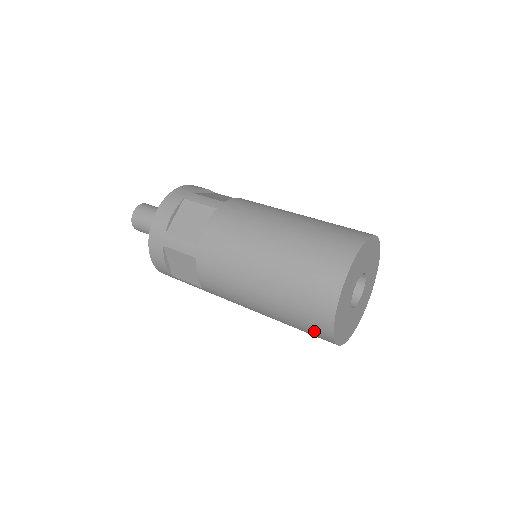
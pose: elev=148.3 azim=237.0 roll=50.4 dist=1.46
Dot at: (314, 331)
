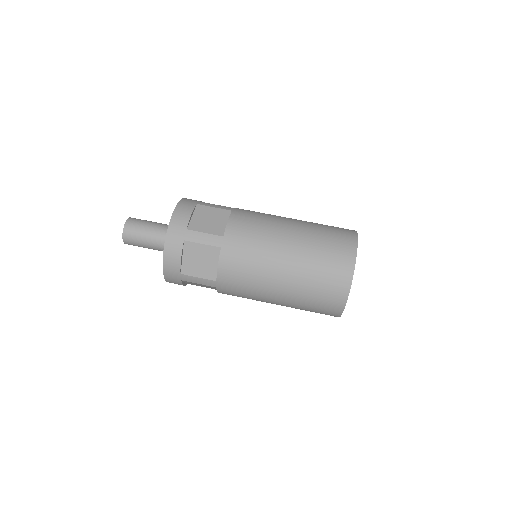
Dot at: occluded
